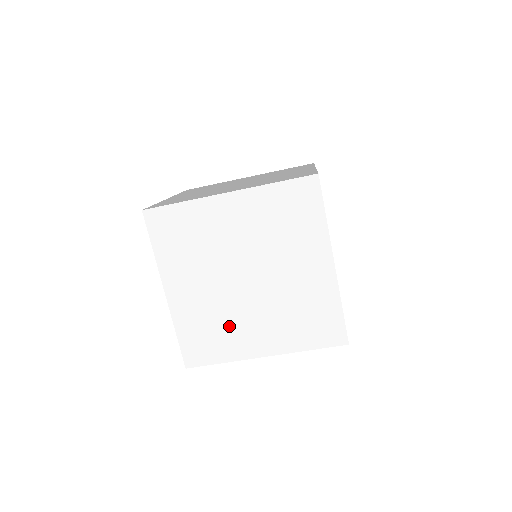
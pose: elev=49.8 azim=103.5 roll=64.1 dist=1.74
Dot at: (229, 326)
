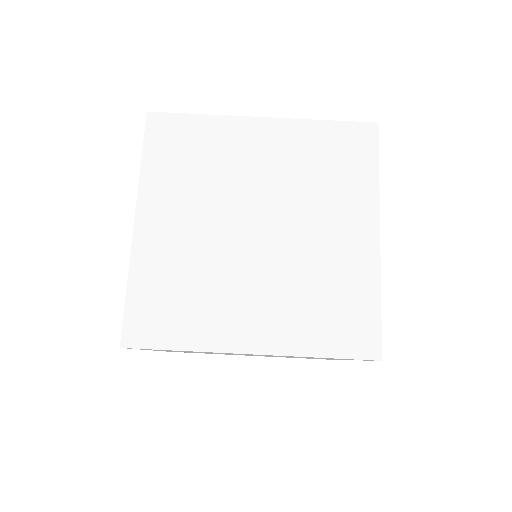
Dot at: (210, 292)
